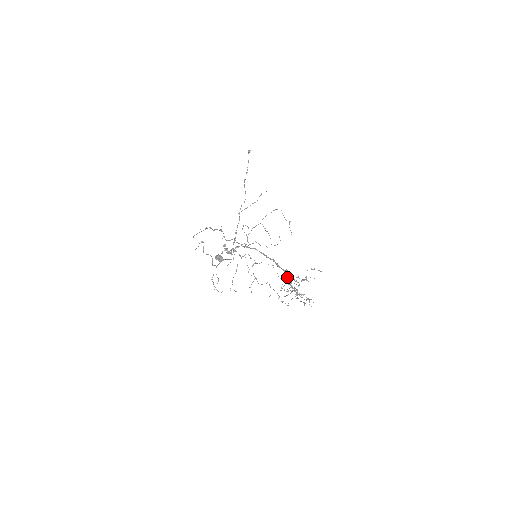
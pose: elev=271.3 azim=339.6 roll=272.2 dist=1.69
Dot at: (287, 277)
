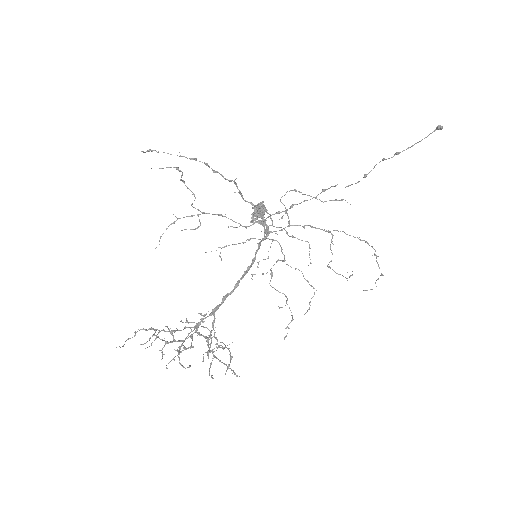
Dot at: (202, 320)
